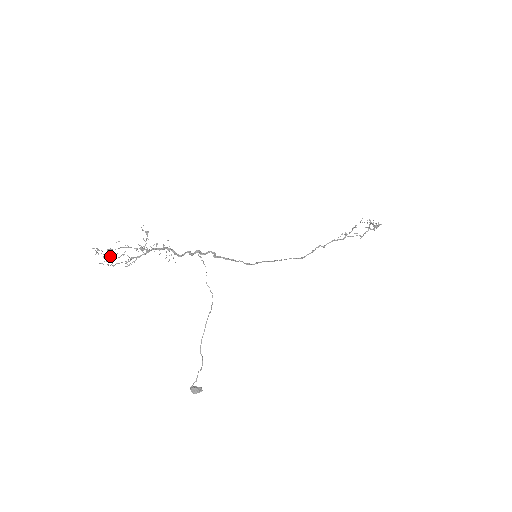
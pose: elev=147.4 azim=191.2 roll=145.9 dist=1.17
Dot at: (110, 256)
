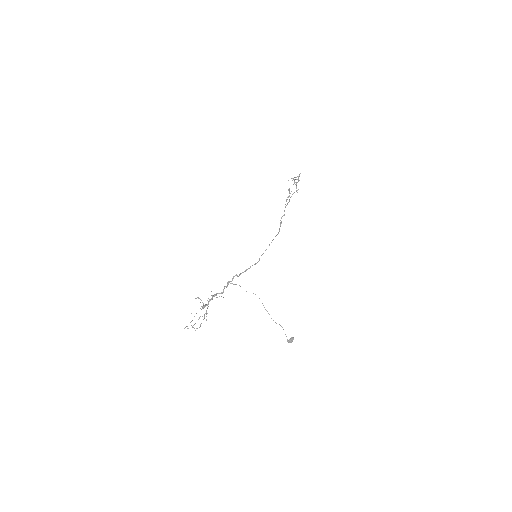
Dot at: (194, 324)
